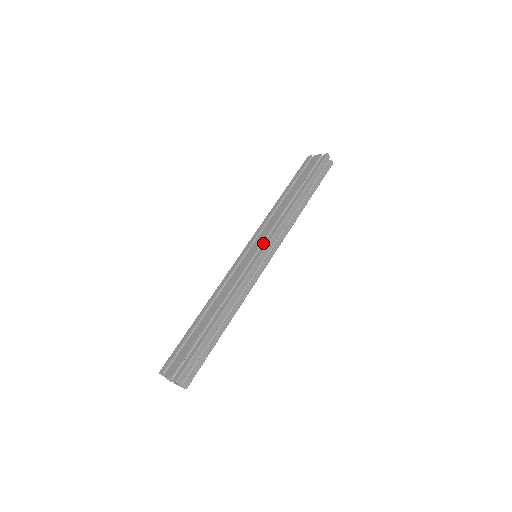
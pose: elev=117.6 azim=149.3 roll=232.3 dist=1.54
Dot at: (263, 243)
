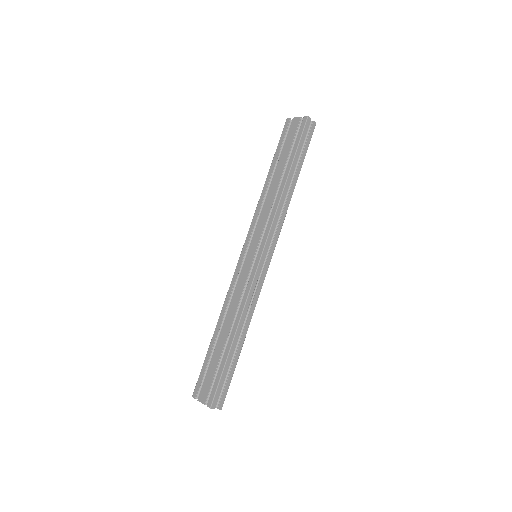
Dot at: (260, 242)
